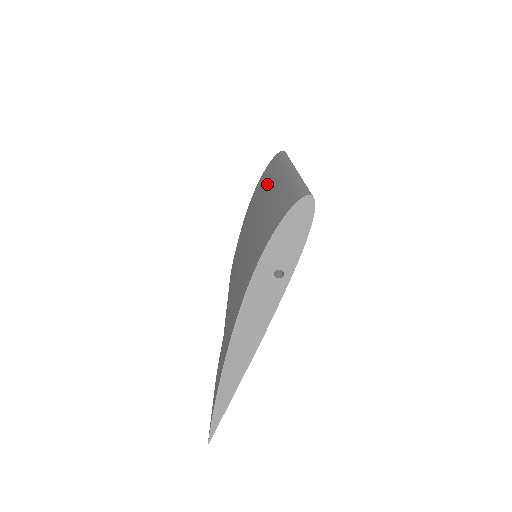
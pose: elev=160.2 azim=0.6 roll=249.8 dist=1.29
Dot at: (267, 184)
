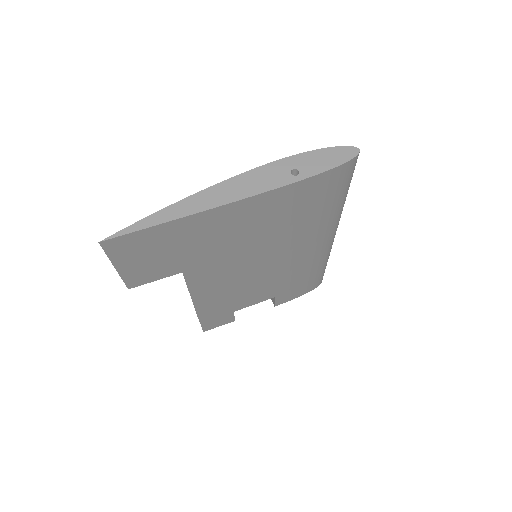
Dot at: occluded
